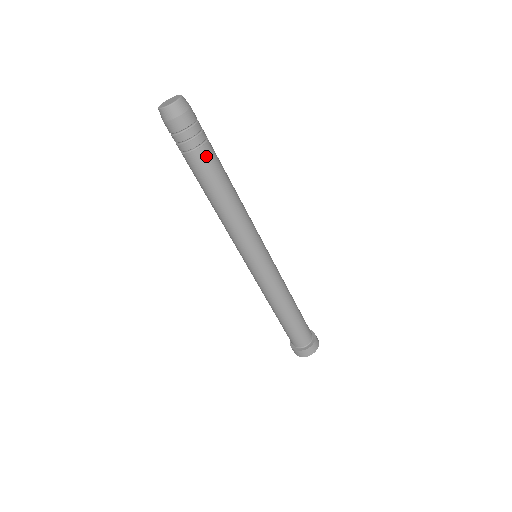
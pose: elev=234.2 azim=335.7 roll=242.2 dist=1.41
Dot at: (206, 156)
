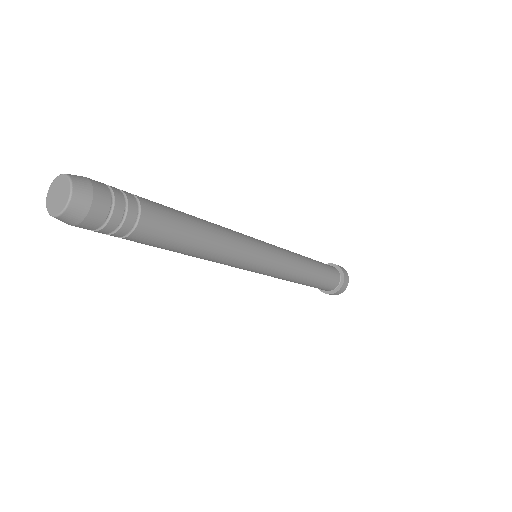
Dot at: (153, 219)
